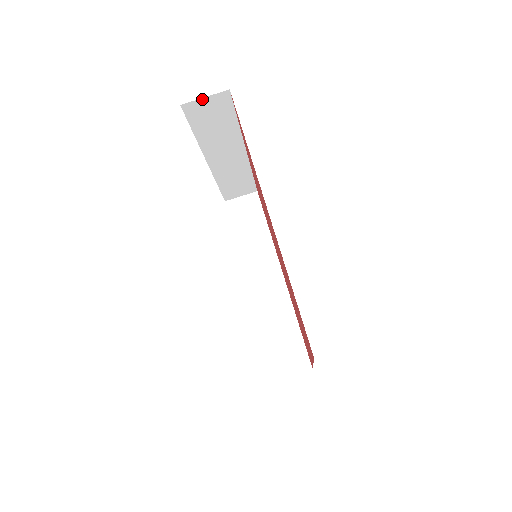
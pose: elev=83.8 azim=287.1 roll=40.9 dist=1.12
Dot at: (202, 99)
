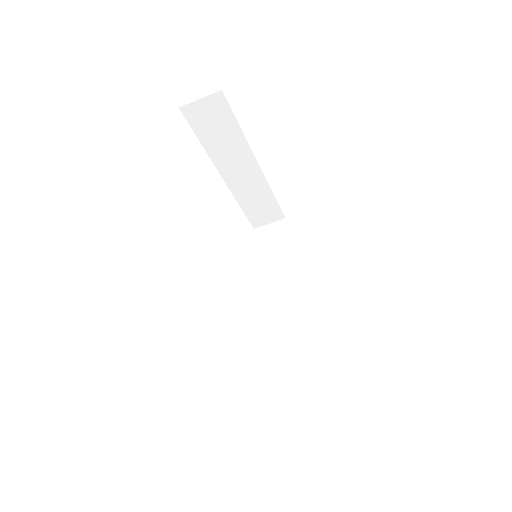
Dot at: (198, 101)
